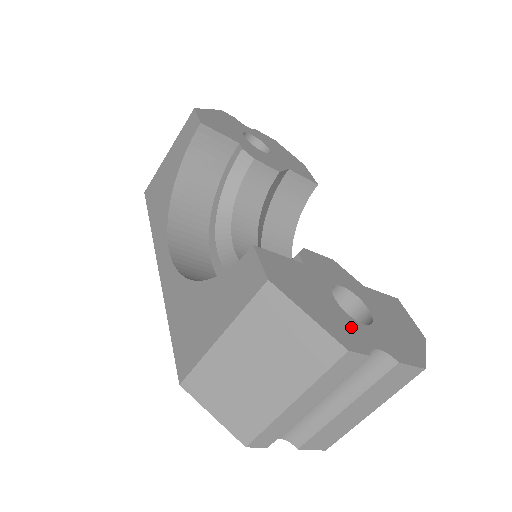
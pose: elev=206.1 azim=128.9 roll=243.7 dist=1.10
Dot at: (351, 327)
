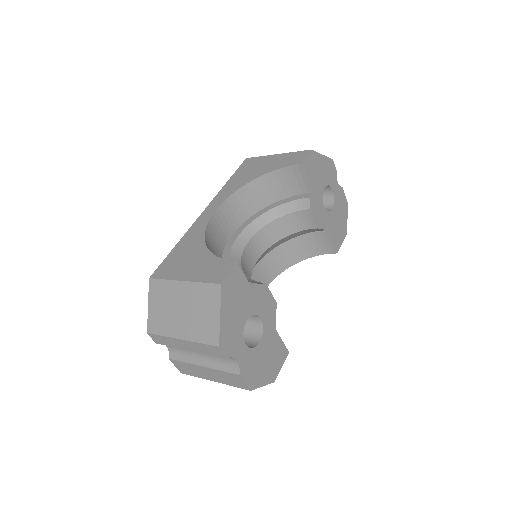
Dot at: (236, 339)
